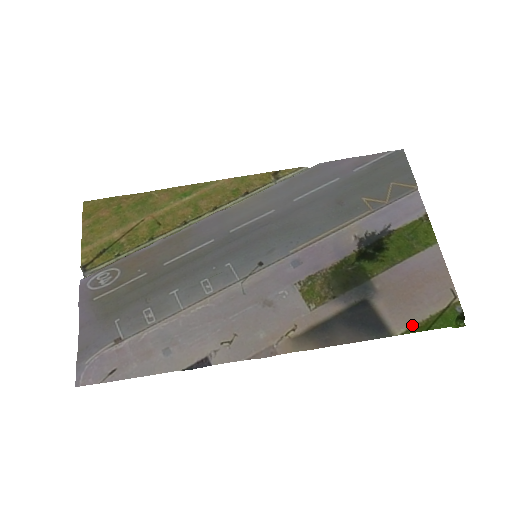
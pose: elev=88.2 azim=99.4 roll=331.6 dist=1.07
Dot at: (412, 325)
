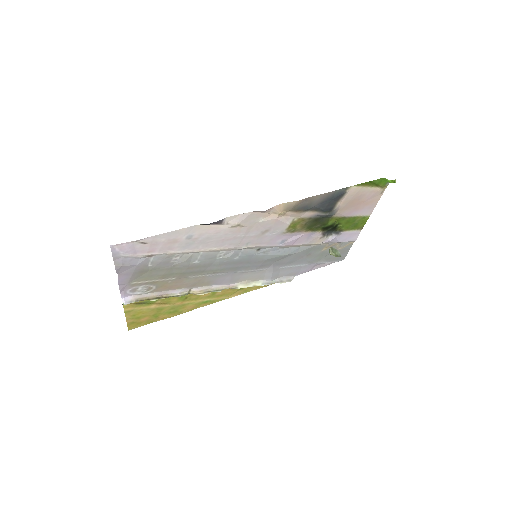
Dot at: (360, 187)
